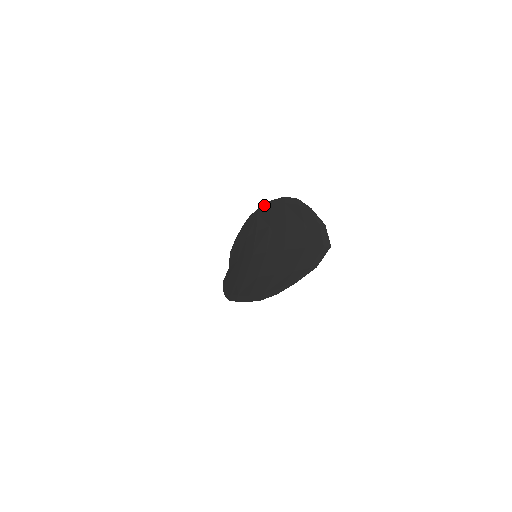
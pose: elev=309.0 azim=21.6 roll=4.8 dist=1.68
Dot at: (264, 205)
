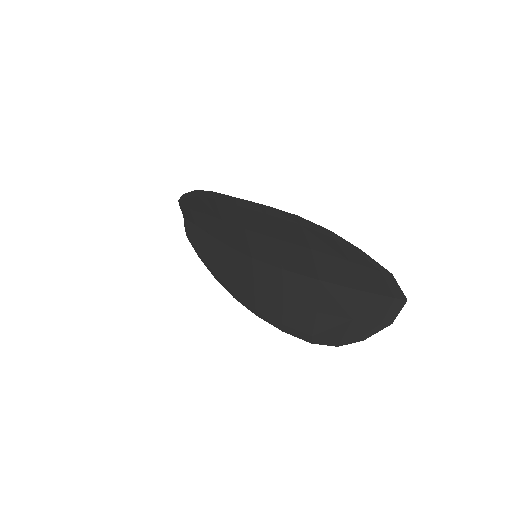
Dot at: (249, 203)
